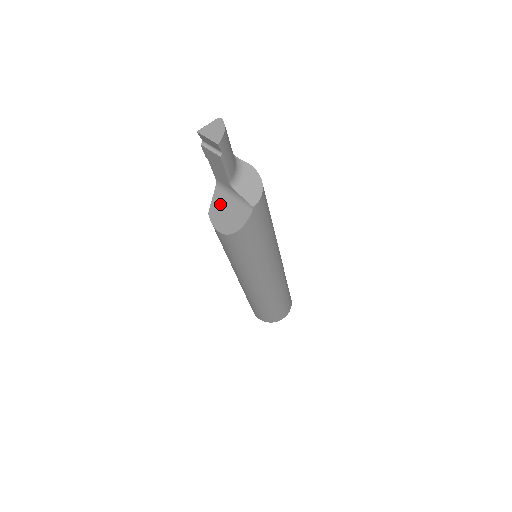
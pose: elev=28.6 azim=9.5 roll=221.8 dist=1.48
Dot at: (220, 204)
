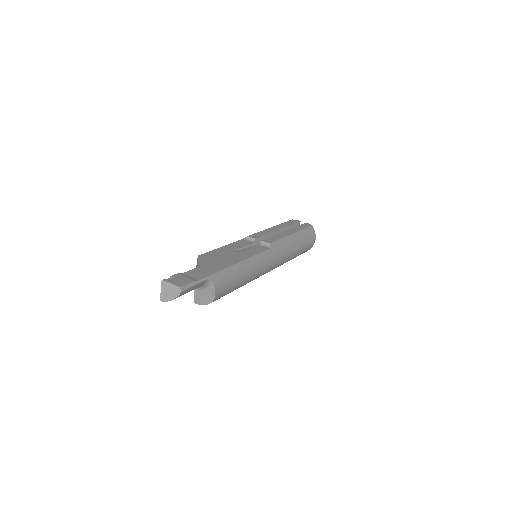
Dot at: occluded
